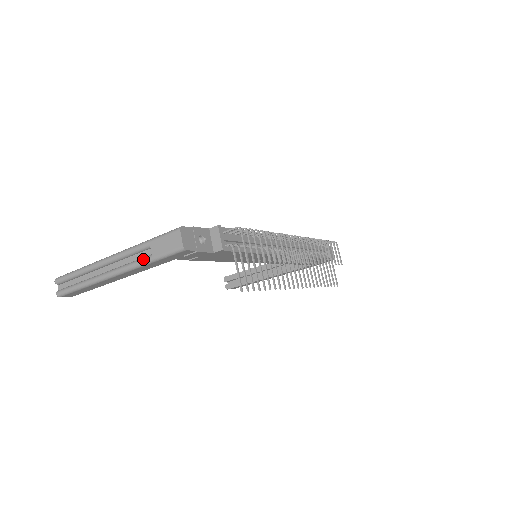
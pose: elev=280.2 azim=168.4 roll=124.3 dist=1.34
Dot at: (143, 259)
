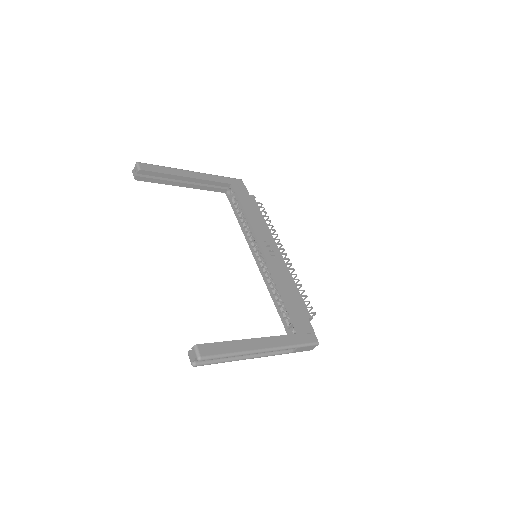
Dot at: (286, 353)
